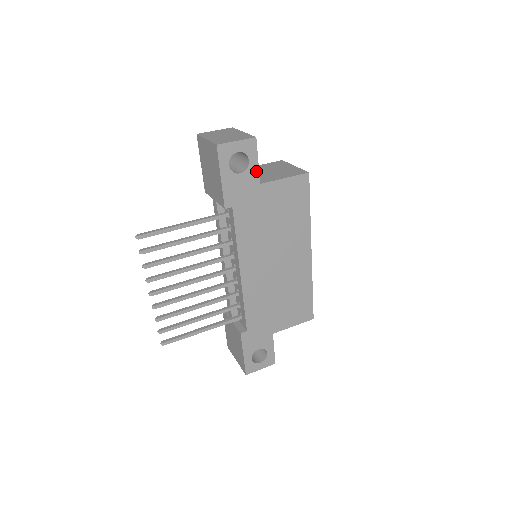
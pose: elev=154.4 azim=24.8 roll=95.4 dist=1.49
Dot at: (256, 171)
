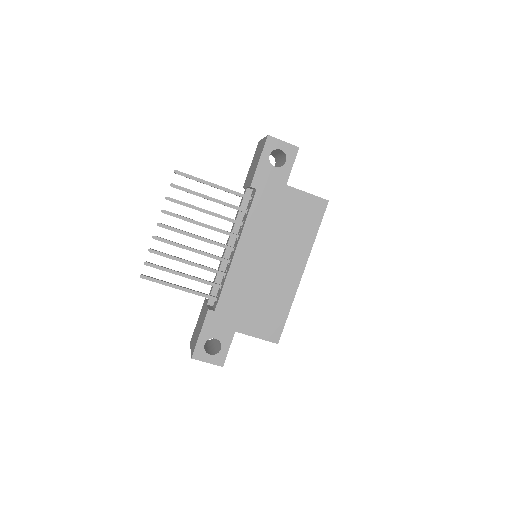
Dot at: (288, 173)
